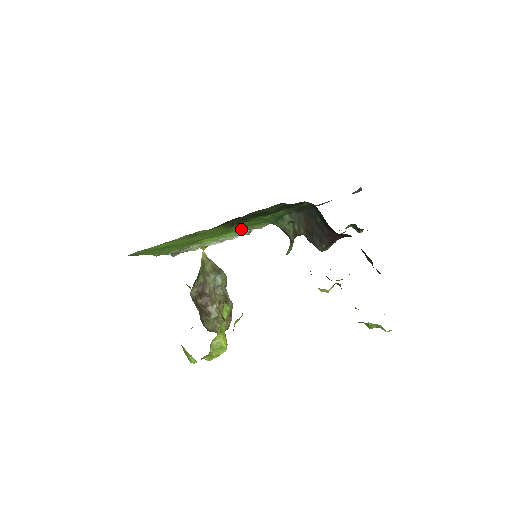
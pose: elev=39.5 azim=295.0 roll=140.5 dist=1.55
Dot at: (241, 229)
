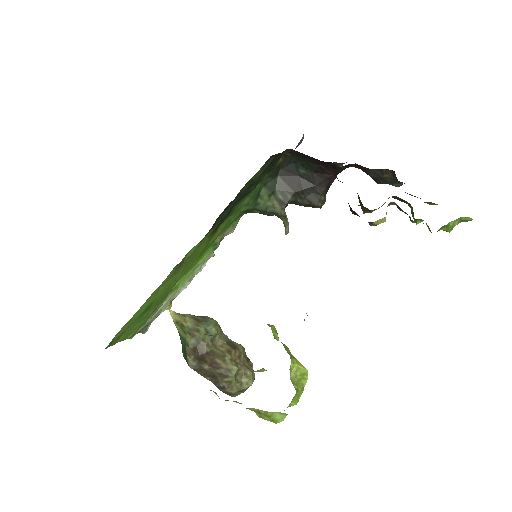
Dot at: (214, 243)
